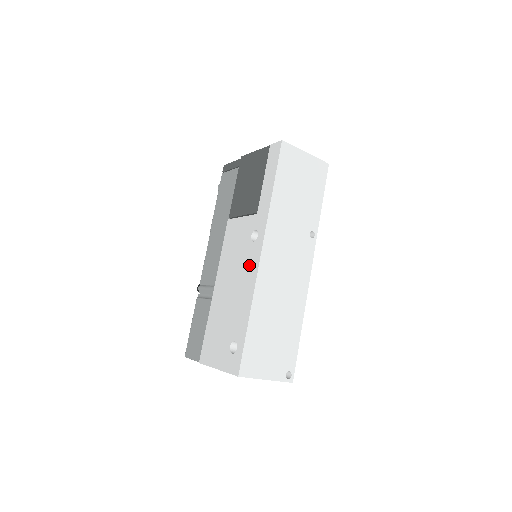
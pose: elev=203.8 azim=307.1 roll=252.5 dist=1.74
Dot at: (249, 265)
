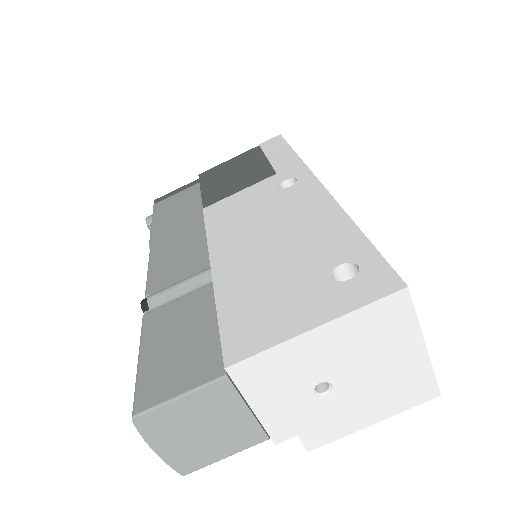
Dot at: (300, 199)
